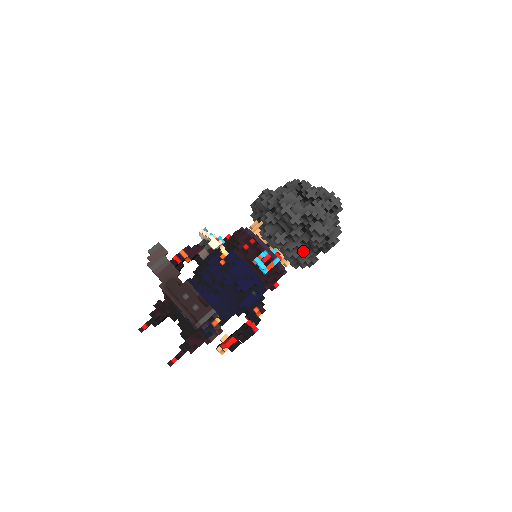
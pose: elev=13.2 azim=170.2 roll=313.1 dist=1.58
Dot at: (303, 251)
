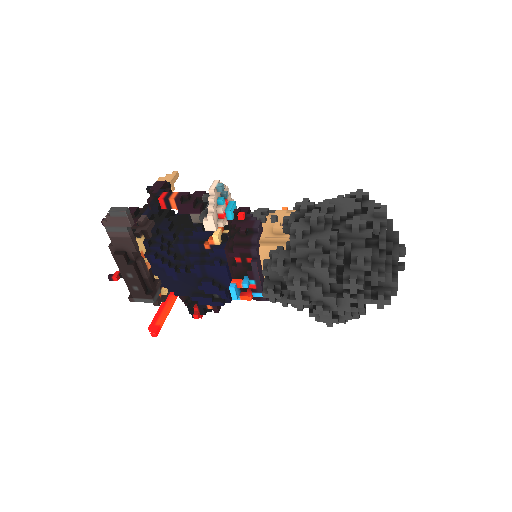
Dot at: occluded
